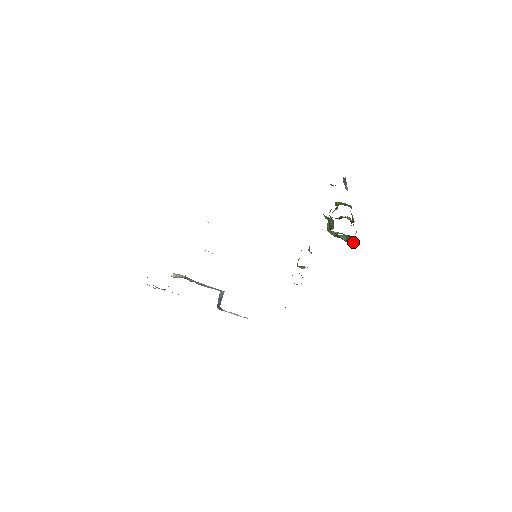
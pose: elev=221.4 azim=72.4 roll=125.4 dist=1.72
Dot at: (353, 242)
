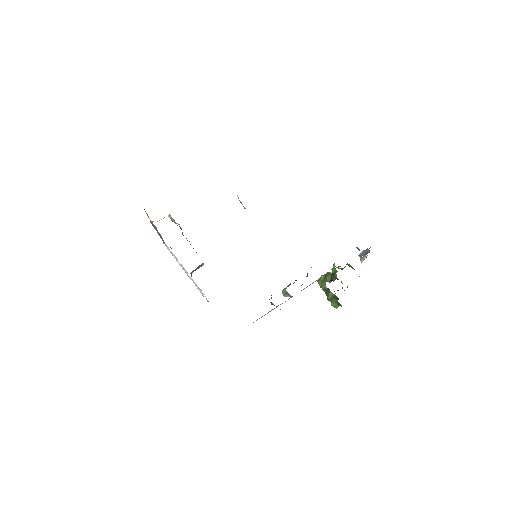
Dot at: (333, 304)
